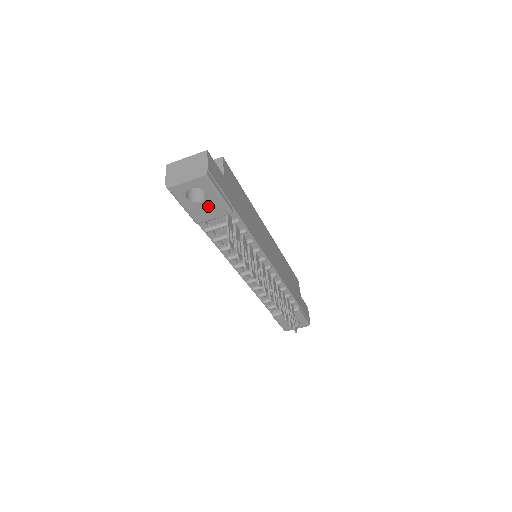
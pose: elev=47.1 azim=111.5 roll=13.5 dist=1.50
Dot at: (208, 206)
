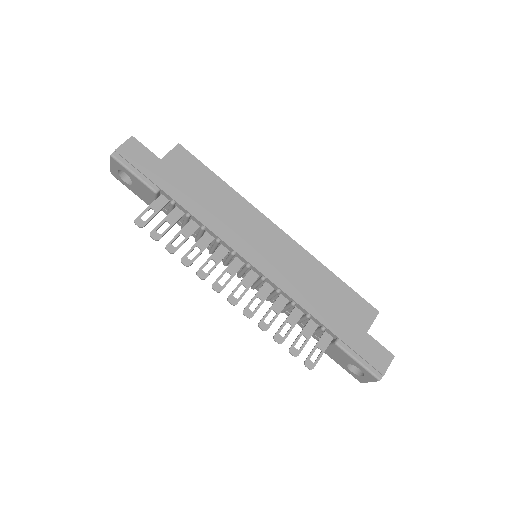
Dot at: (139, 188)
